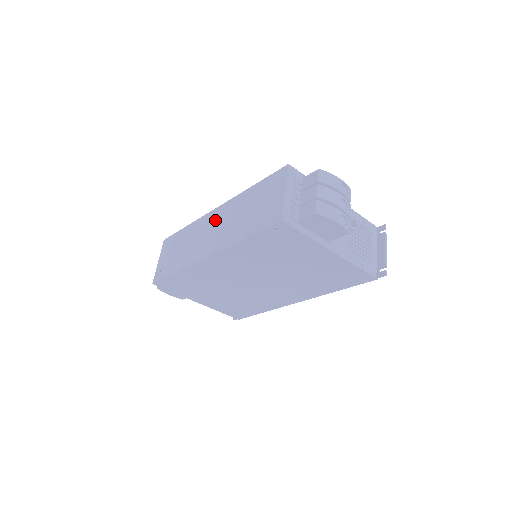
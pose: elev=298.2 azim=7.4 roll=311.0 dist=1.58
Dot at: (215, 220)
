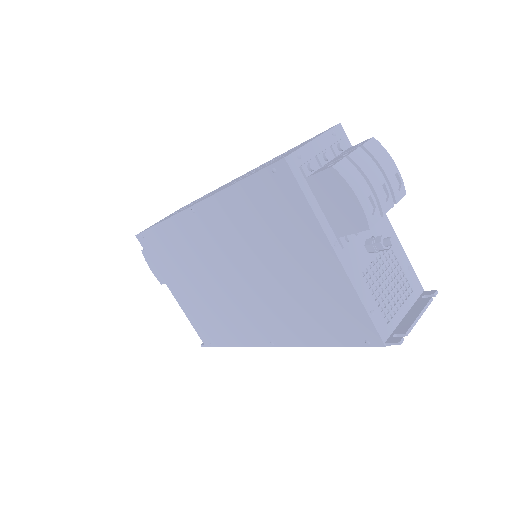
Dot at: occluded
